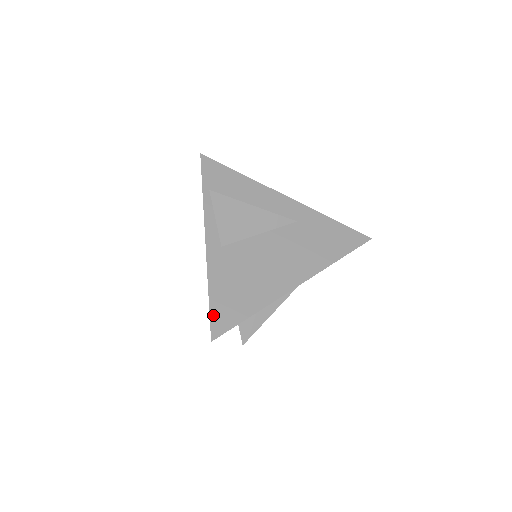
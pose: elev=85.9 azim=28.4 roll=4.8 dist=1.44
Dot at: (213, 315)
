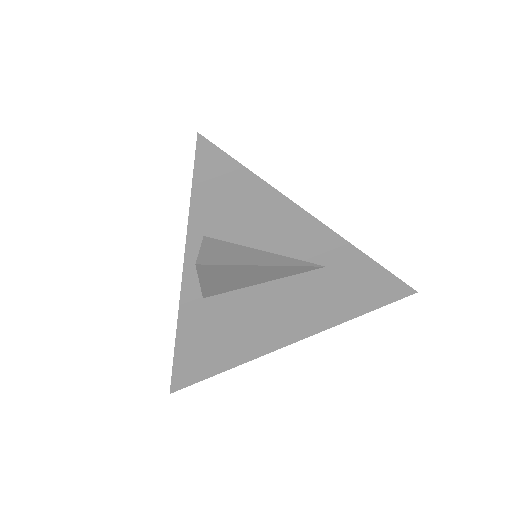
Dot at: (176, 372)
